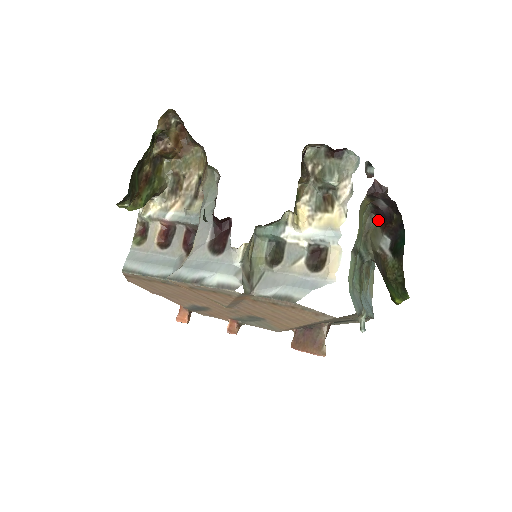
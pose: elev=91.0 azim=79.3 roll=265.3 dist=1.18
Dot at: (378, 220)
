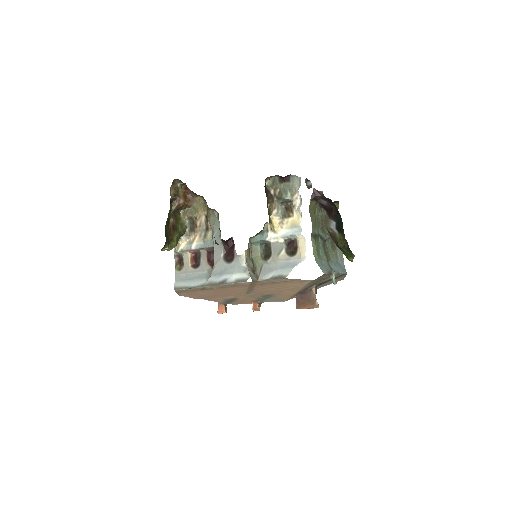
Dot at: (326, 211)
